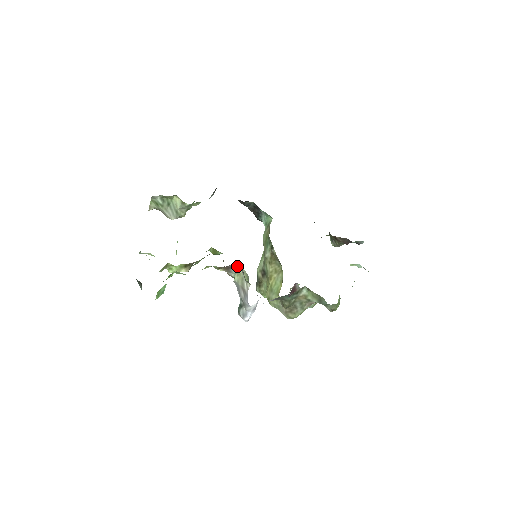
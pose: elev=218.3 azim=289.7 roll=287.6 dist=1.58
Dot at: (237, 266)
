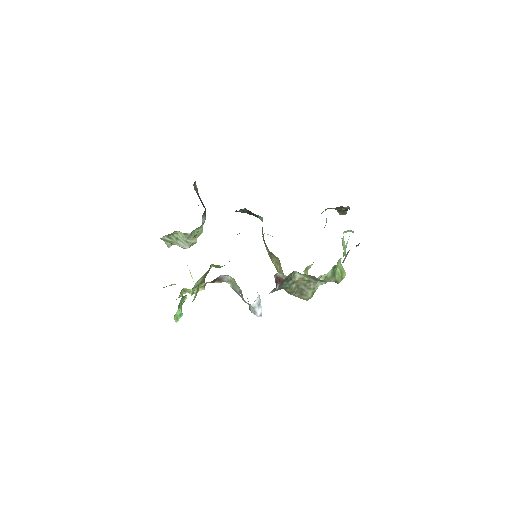
Dot at: (224, 276)
